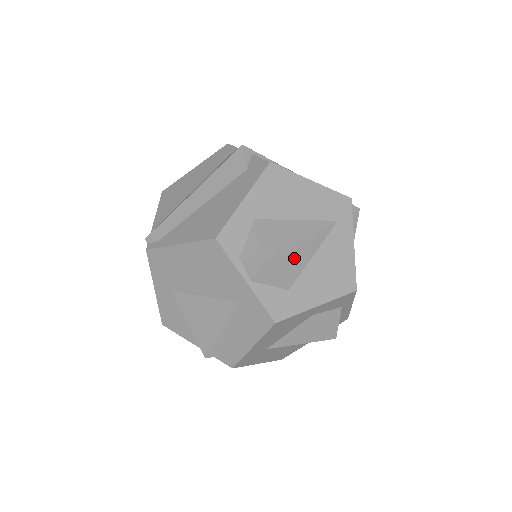
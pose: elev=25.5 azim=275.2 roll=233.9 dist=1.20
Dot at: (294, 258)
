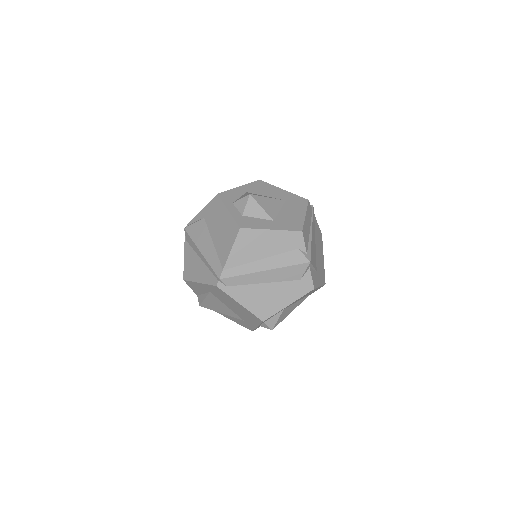
Dot at: occluded
